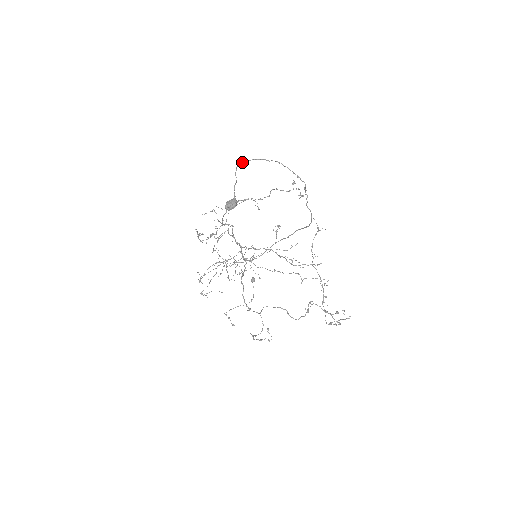
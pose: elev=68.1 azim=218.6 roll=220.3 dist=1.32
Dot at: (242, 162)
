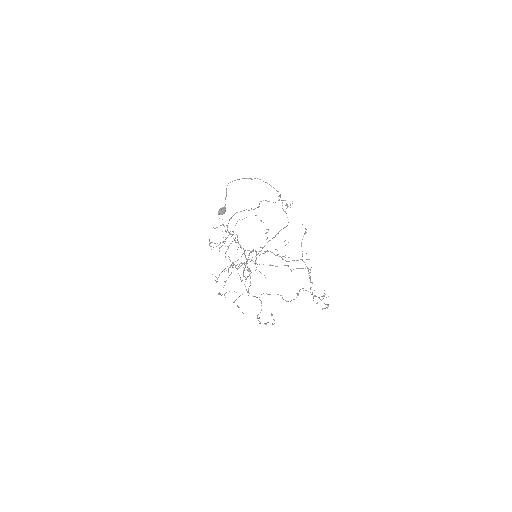
Dot at: occluded
